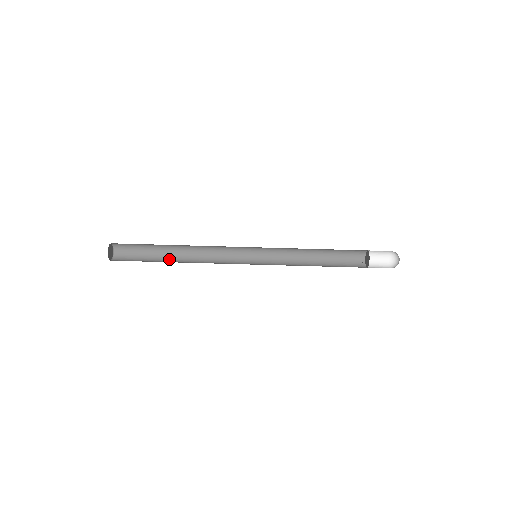
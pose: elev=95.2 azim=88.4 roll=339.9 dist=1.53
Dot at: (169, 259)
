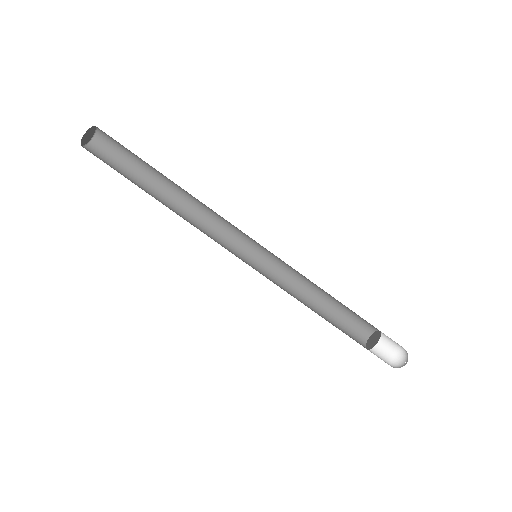
Dot at: (158, 186)
